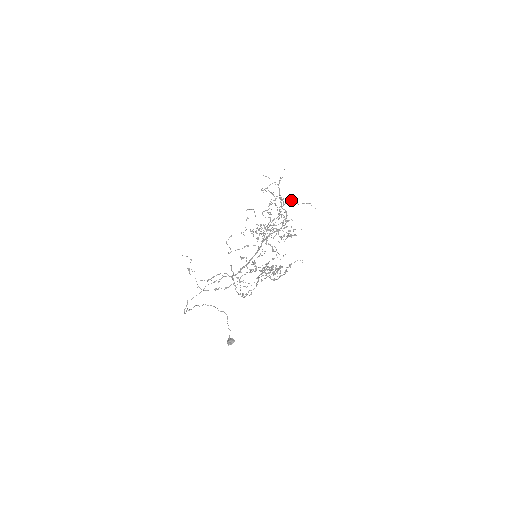
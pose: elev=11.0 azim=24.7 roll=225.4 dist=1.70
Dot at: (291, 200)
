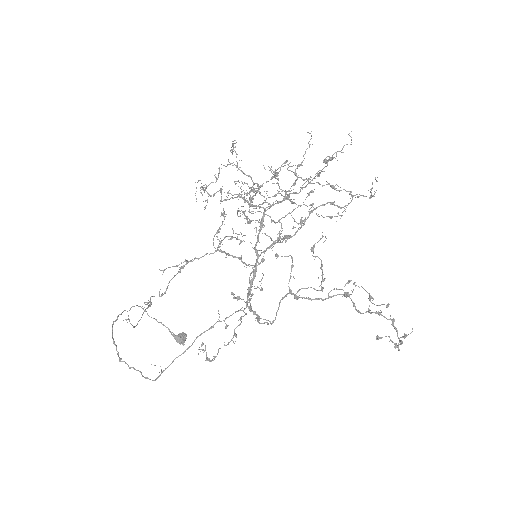
Dot at: (374, 196)
